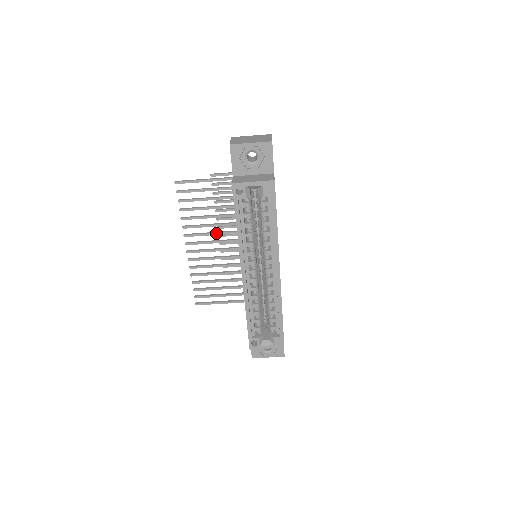
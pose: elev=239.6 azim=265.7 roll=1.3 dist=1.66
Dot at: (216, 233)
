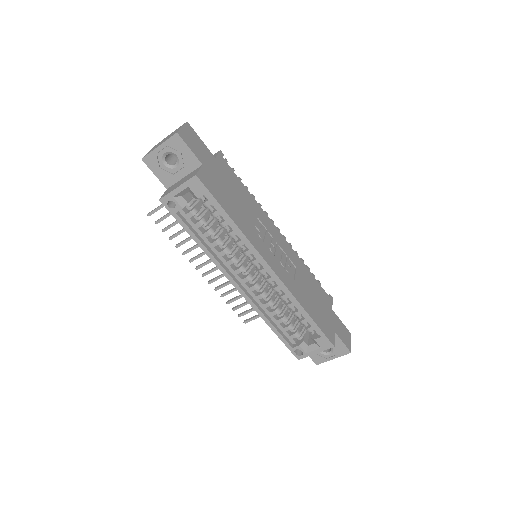
Dot at: occluded
